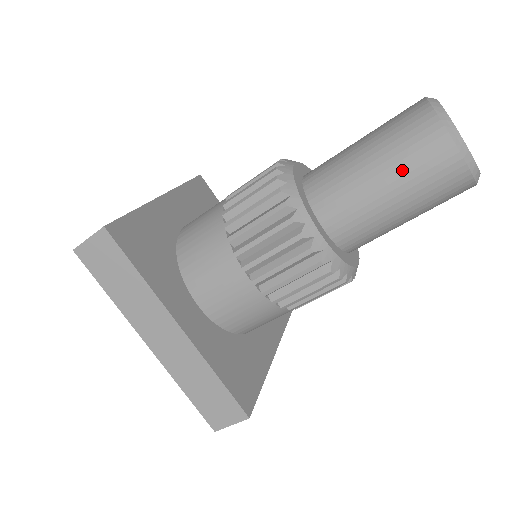
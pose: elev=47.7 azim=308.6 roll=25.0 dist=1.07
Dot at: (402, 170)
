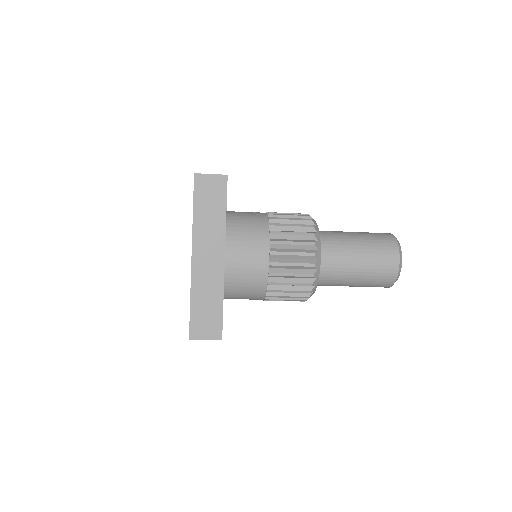
Dot at: occluded
